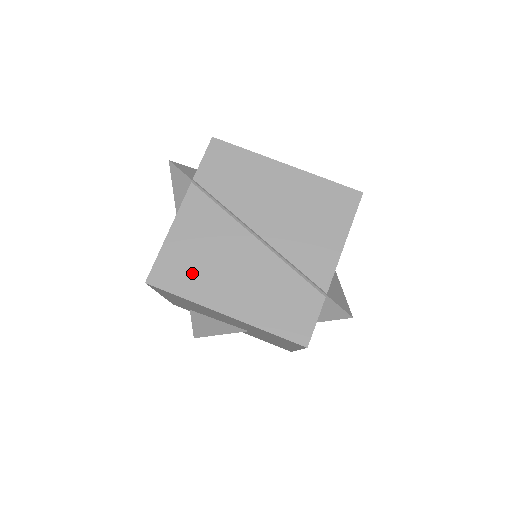
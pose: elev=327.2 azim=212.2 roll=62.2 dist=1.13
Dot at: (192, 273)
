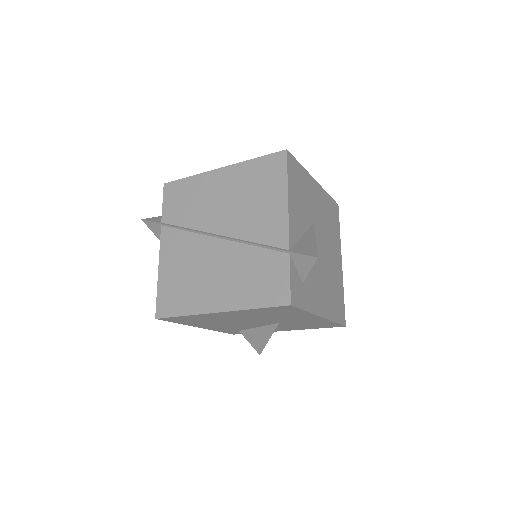
Dot at: (183, 293)
